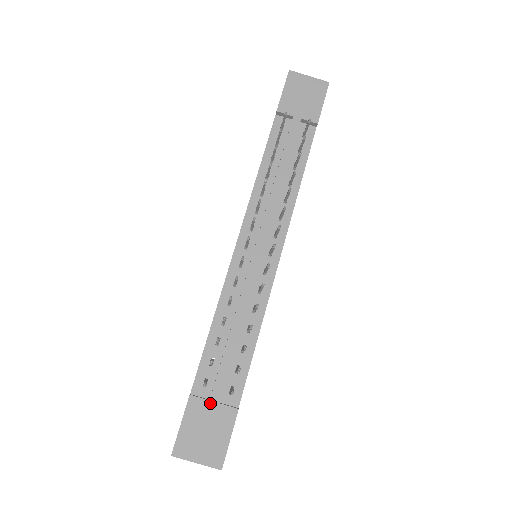
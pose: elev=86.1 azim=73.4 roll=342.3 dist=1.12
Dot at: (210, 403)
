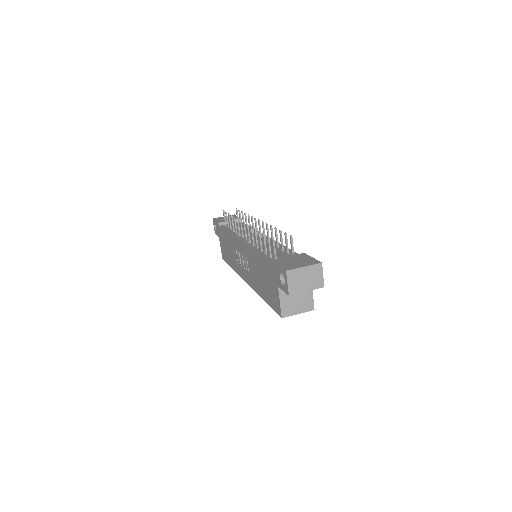
Dot at: (286, 257)
